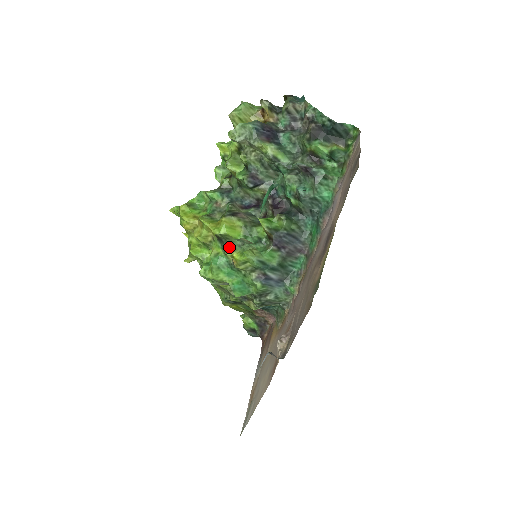
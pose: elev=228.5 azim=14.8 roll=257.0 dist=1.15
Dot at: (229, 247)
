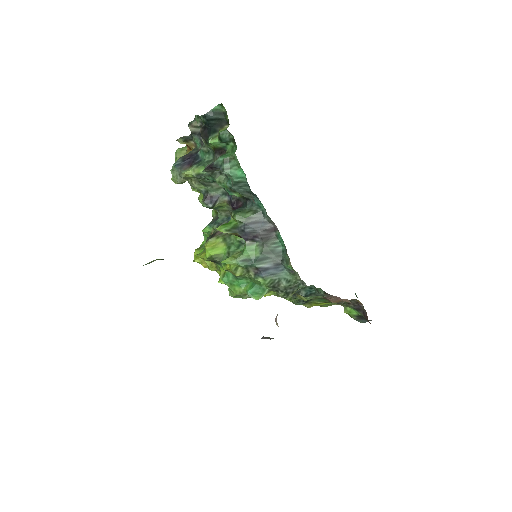
Dot at: (221, 264)
